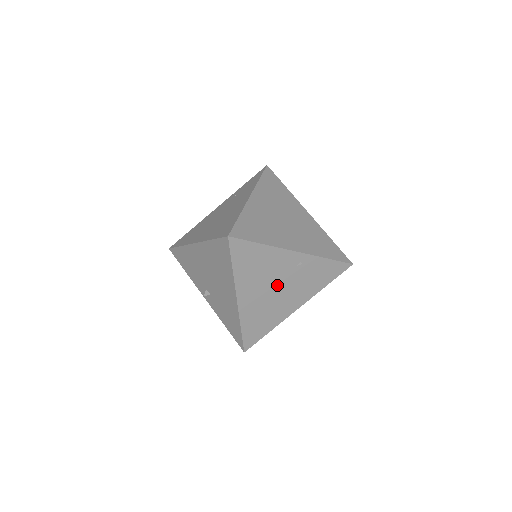
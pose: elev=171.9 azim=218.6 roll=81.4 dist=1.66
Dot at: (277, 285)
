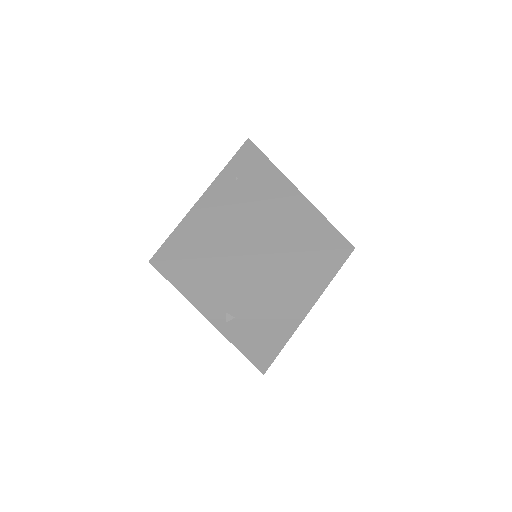
Dot at: occluded
